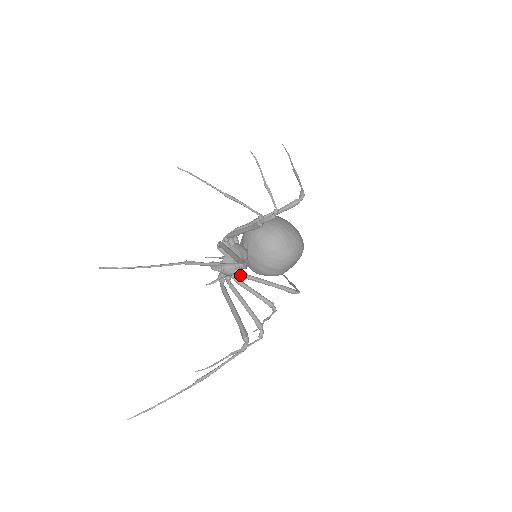
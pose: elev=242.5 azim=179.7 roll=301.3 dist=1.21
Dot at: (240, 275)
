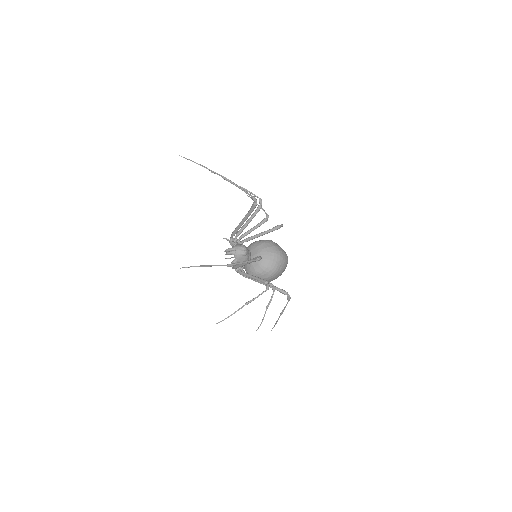
Dot at: occluded
